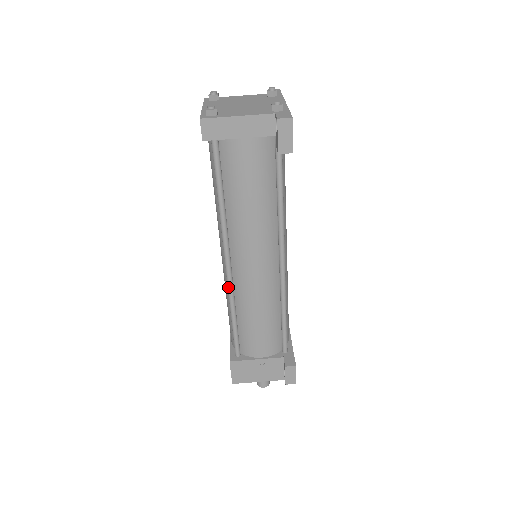
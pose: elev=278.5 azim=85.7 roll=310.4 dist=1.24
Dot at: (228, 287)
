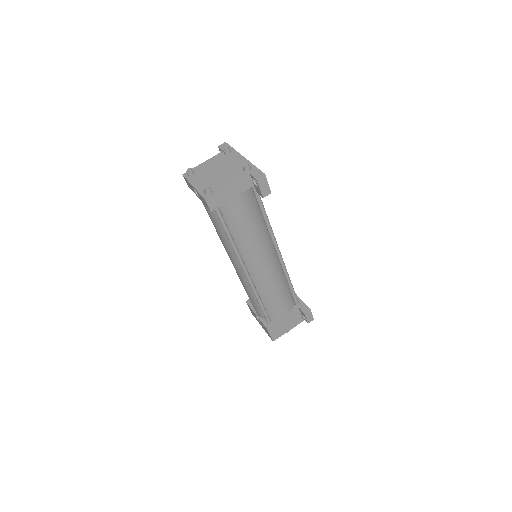
Dot at: (251, 286)
